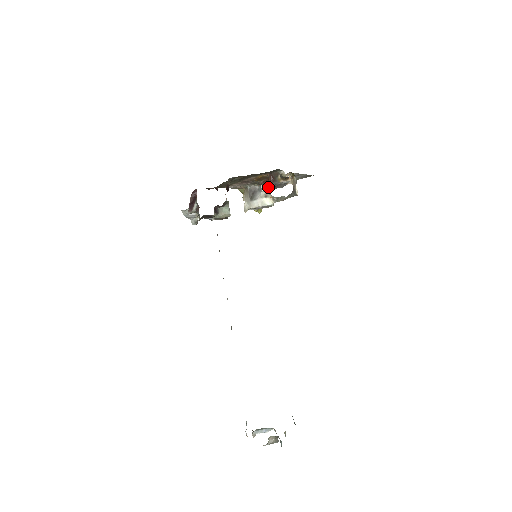
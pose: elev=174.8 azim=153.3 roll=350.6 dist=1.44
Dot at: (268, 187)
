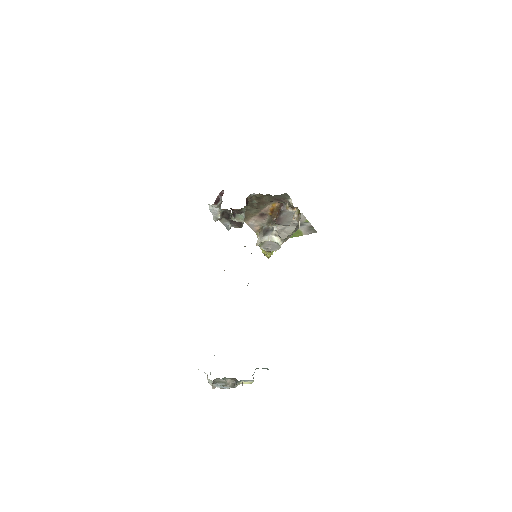
Dot at: (278, 217)
